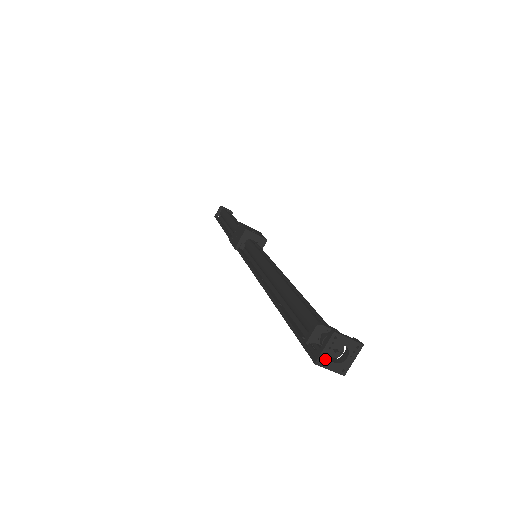
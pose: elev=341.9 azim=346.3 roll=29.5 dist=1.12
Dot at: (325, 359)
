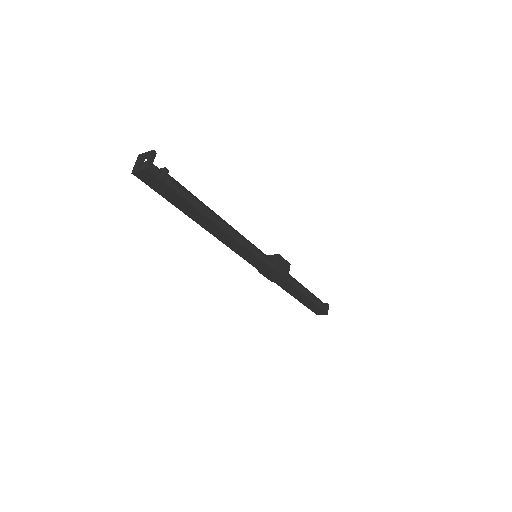
Dot at: (136, 168)
